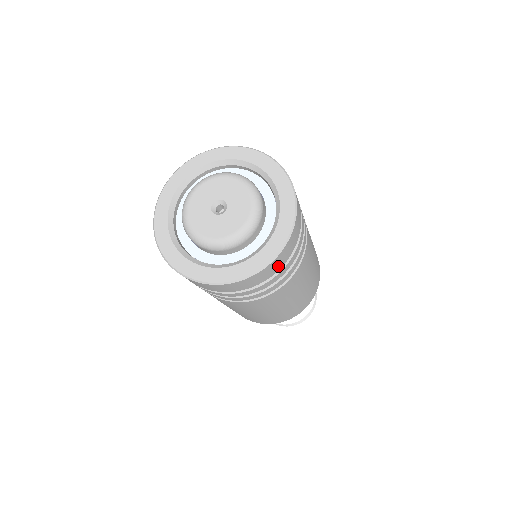
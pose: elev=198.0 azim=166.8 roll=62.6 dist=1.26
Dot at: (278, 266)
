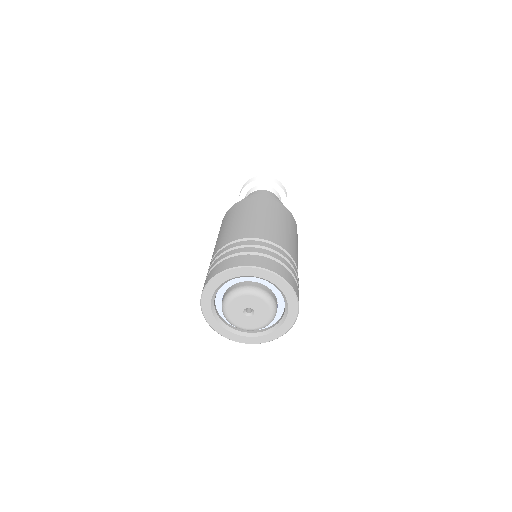
Dot at: occluded
